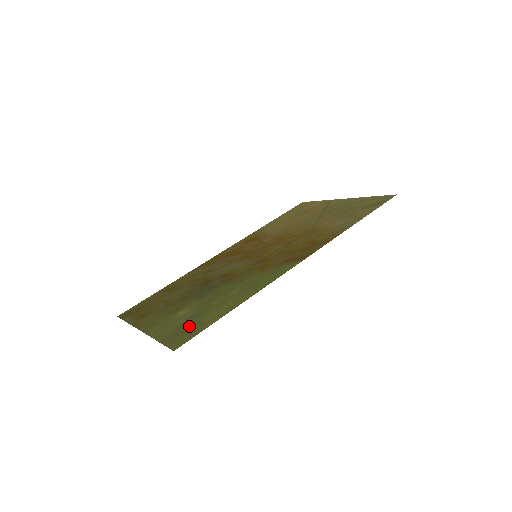
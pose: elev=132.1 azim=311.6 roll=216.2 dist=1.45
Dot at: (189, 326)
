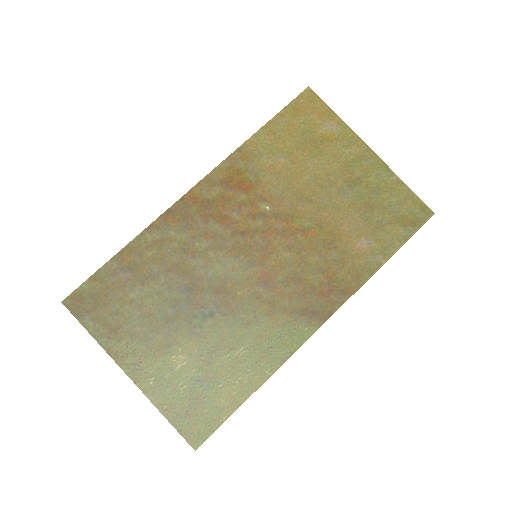
Dot at: (200, 405)
